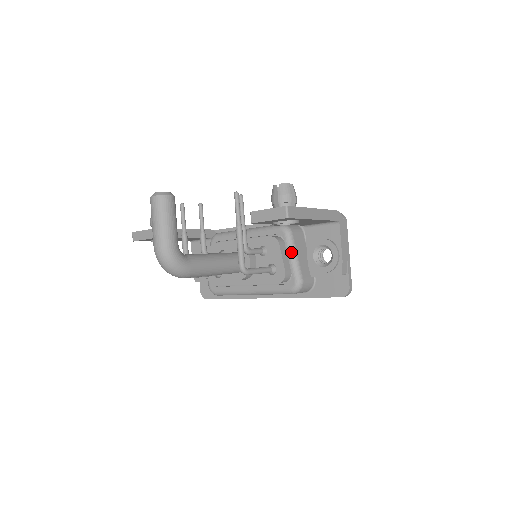
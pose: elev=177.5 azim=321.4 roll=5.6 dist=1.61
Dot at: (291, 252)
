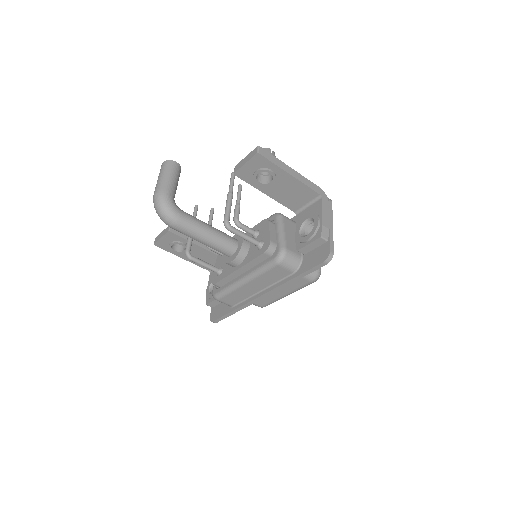
Dot at: (279, 228)
